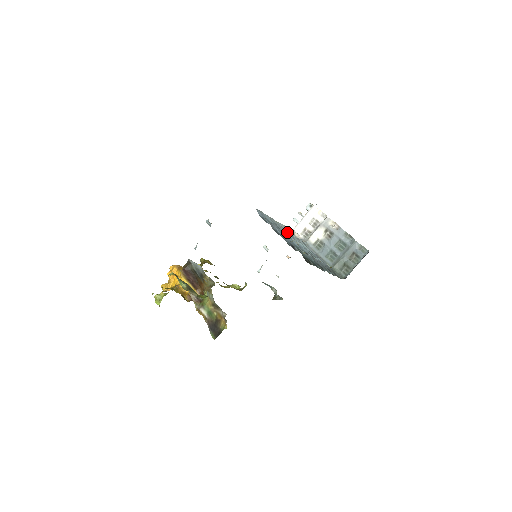
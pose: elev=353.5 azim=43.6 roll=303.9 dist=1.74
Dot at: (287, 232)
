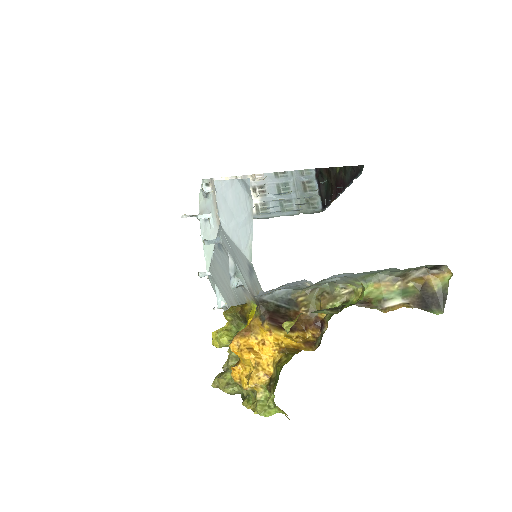
Dot at: occluded
